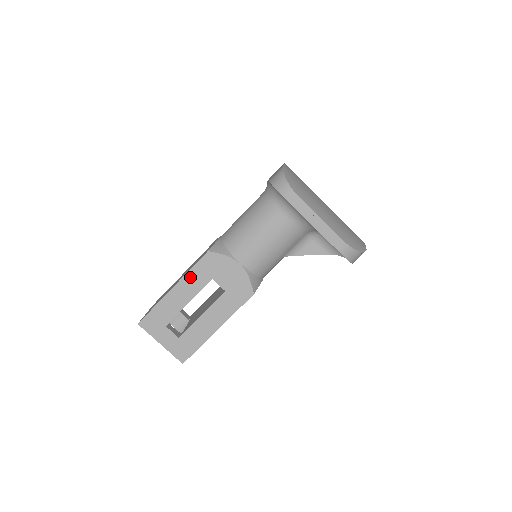
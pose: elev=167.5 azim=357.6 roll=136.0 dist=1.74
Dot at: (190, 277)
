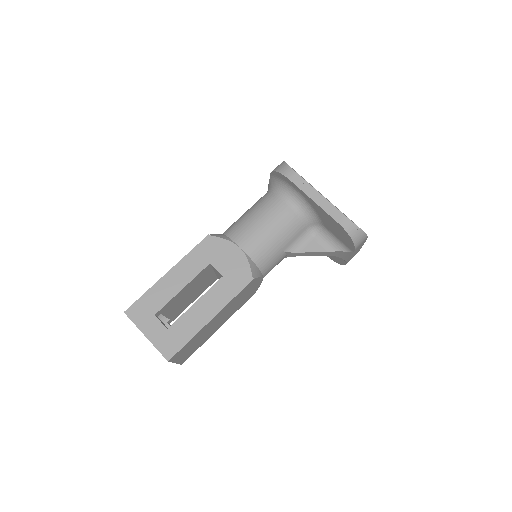
Dot at: (187, 261)
